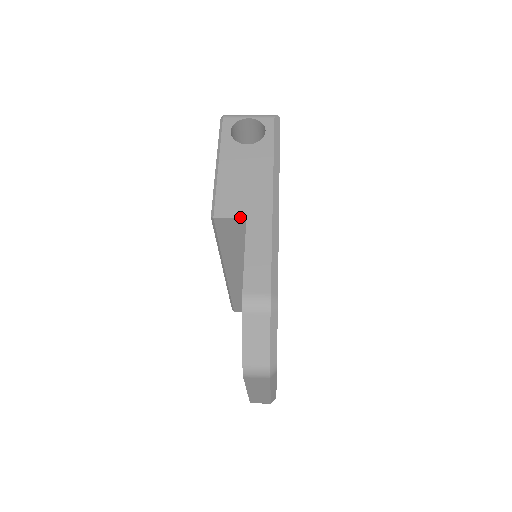
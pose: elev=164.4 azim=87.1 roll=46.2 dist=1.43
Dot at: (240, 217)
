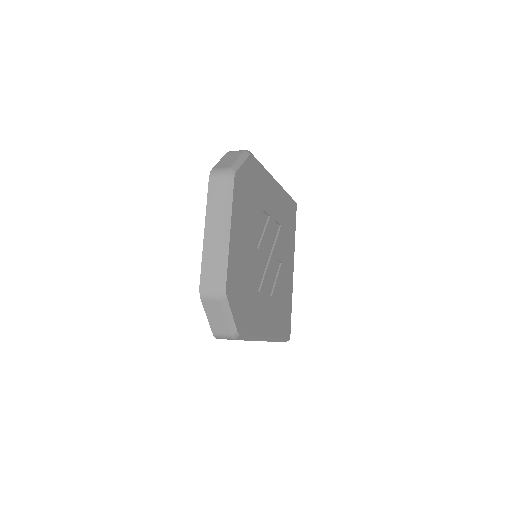
Dot at: occluded
